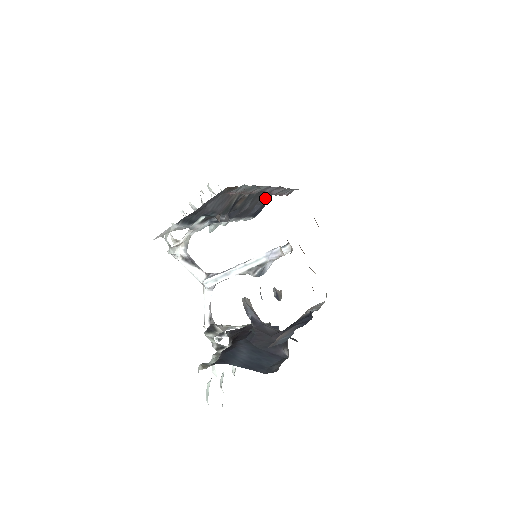
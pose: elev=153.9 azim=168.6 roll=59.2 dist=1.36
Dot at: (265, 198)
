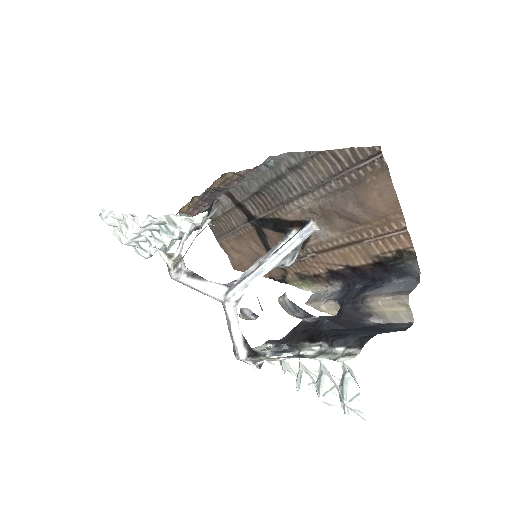
Dot at: occluded
